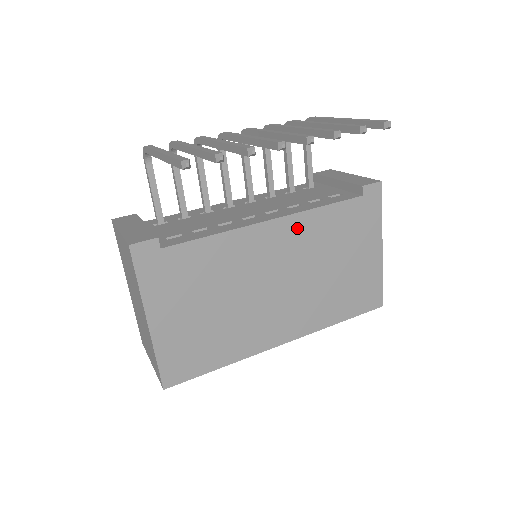
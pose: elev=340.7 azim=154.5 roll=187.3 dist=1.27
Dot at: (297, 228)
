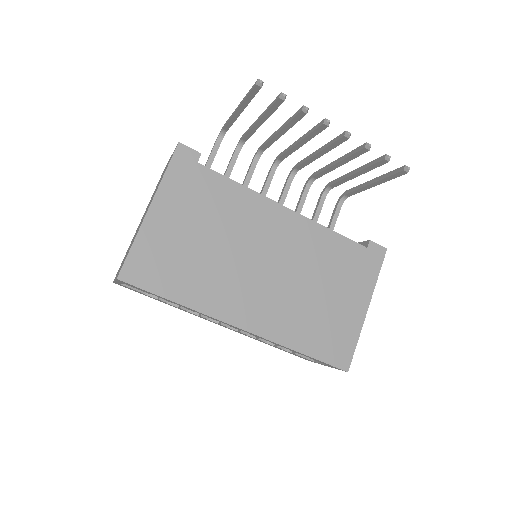
Dot at: (304, 231)
